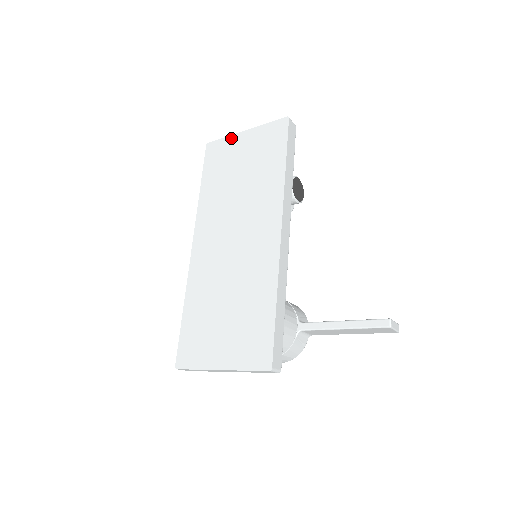
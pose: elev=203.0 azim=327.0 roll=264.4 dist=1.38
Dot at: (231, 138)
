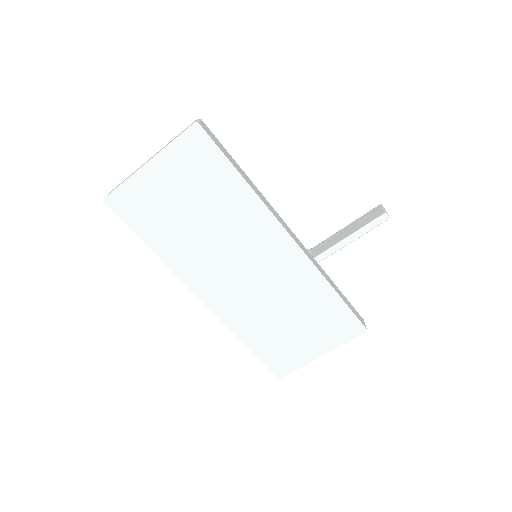
Dot at: (135, 180)
